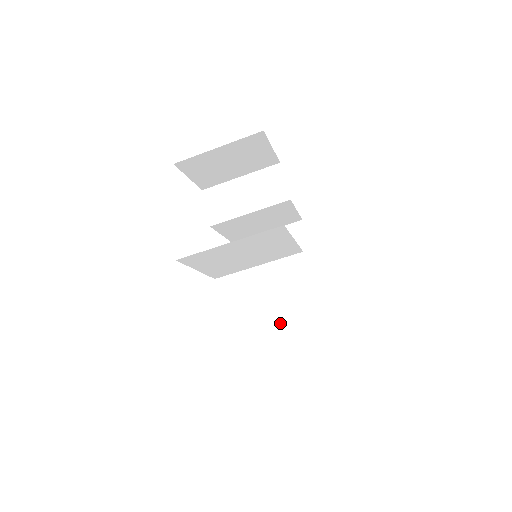
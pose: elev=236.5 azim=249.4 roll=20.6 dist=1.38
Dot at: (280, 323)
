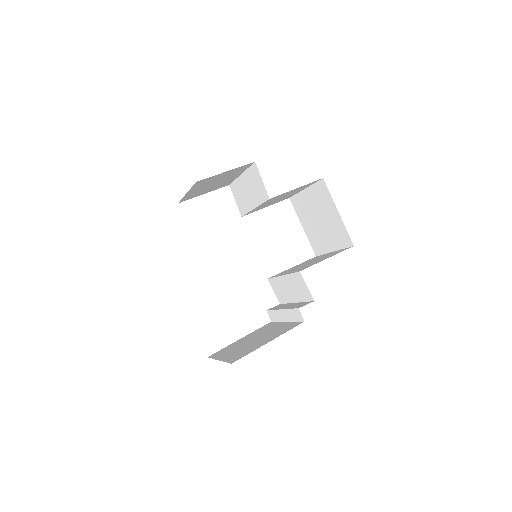
Dot at: (295, 299)
